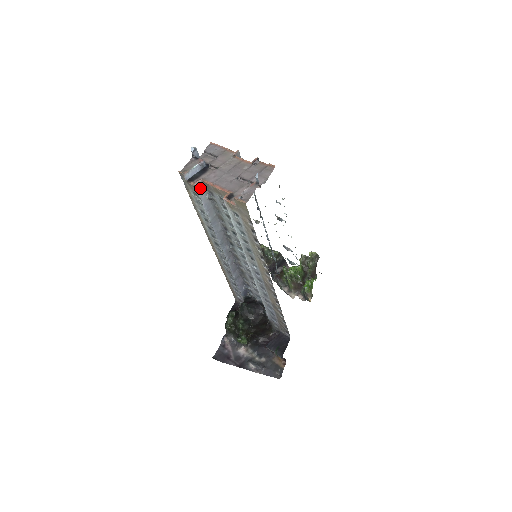
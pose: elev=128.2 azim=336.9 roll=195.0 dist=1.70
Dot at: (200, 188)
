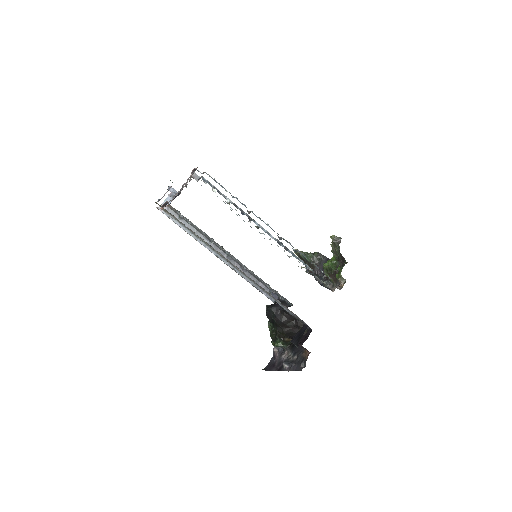
Dot at: occluded
